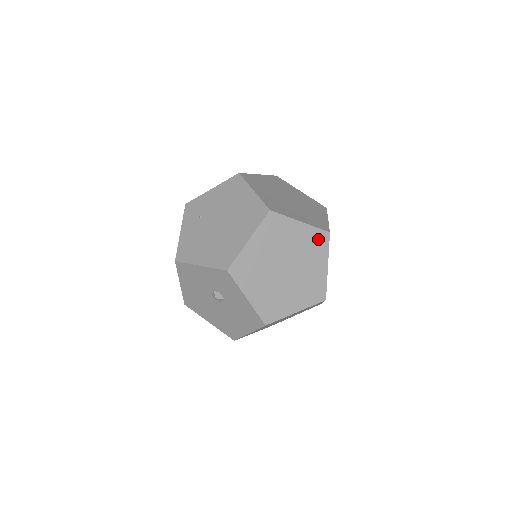
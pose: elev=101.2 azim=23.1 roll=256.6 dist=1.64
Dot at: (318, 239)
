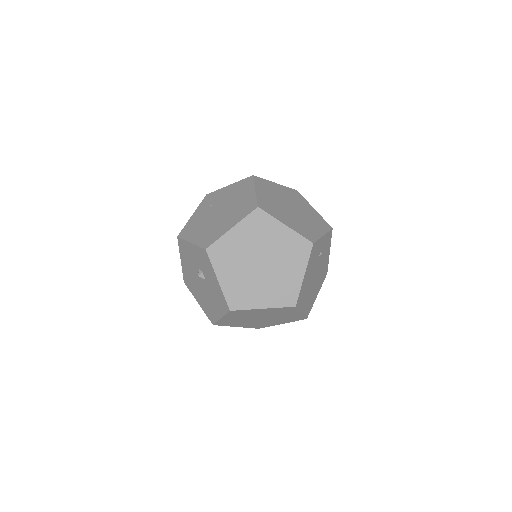
Dot at: (300, 246)
